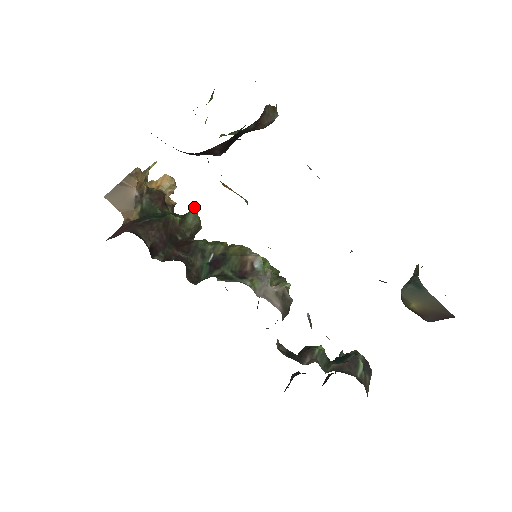
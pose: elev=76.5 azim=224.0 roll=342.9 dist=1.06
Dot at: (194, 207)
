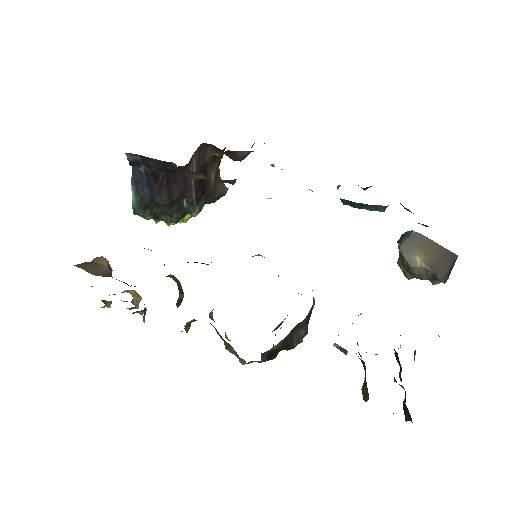
Dot at: occluded
